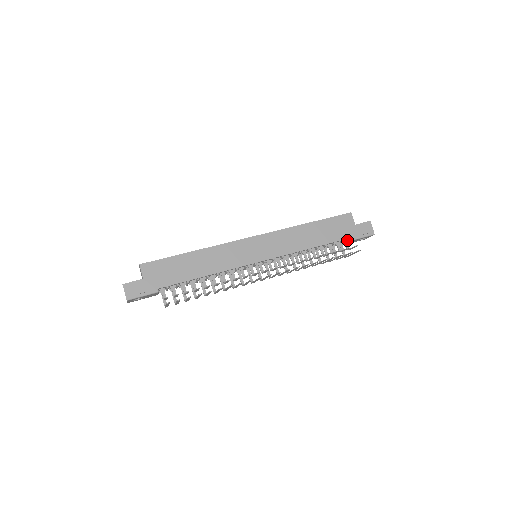
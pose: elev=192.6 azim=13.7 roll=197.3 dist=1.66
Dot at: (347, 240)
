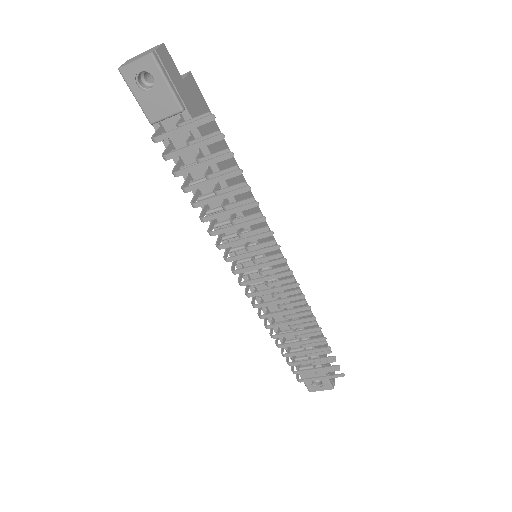
Dot at: occluded
